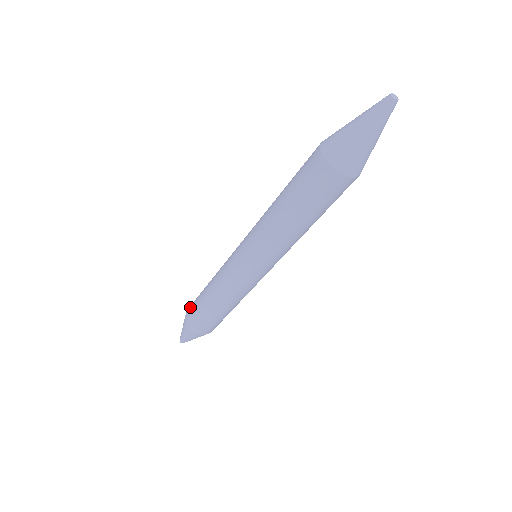
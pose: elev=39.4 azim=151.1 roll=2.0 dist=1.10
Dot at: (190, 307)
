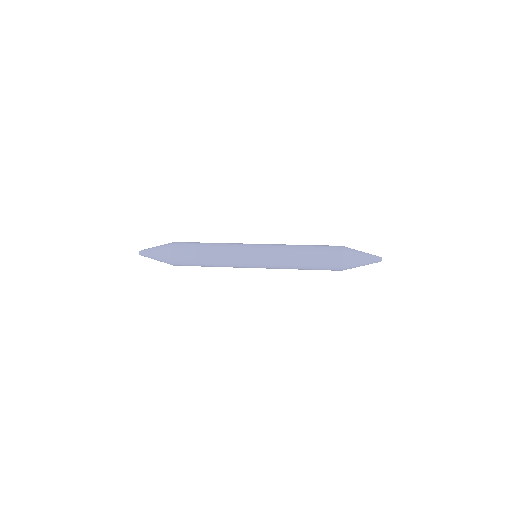
Dot at: (181, 264)
